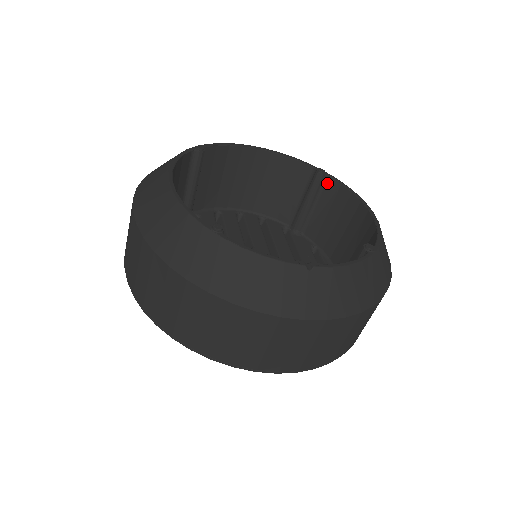
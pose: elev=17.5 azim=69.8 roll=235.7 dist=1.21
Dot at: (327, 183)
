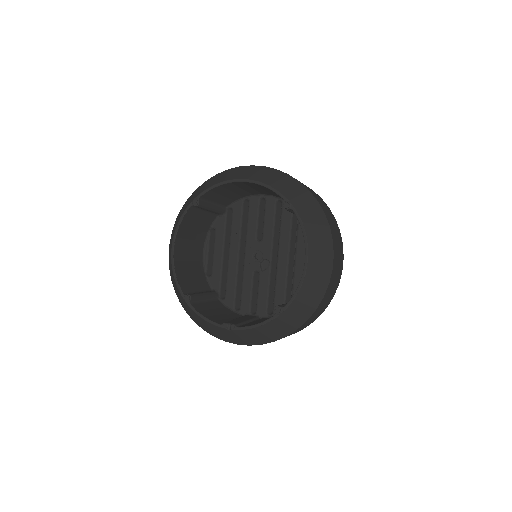
Dot at: occluded
